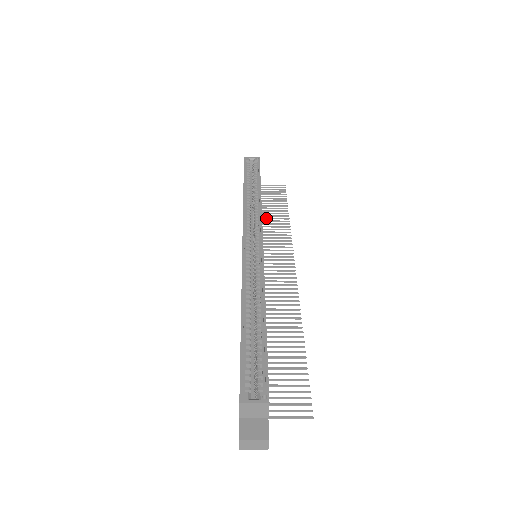
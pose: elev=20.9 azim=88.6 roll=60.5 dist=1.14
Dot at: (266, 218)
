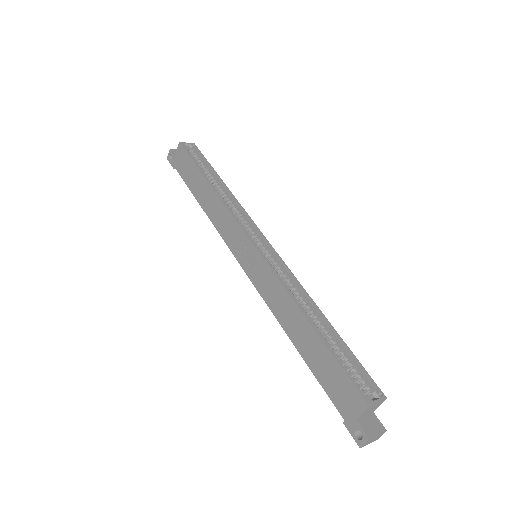
Dot at: occluded
